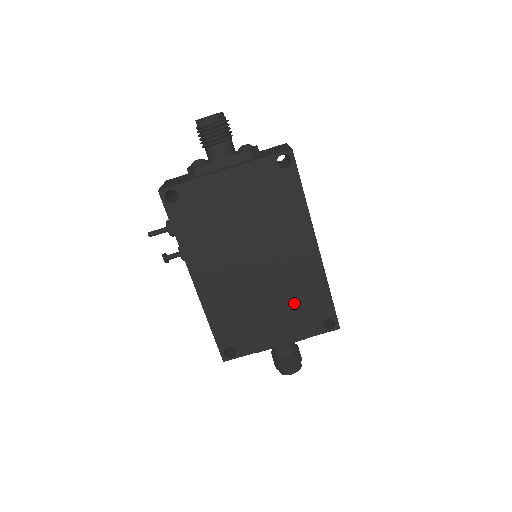
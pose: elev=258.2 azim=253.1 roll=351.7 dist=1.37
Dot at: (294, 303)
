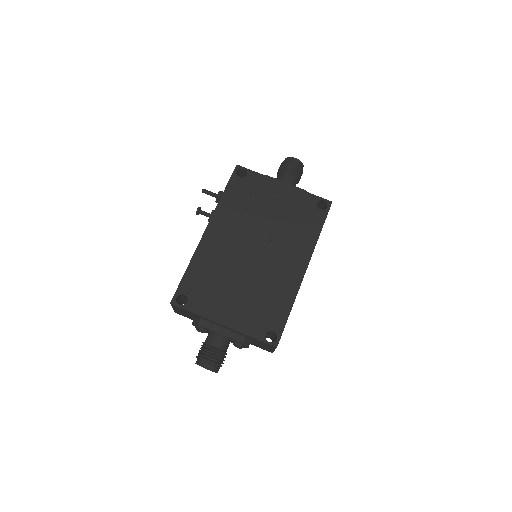
Dot at: (259, 298)
